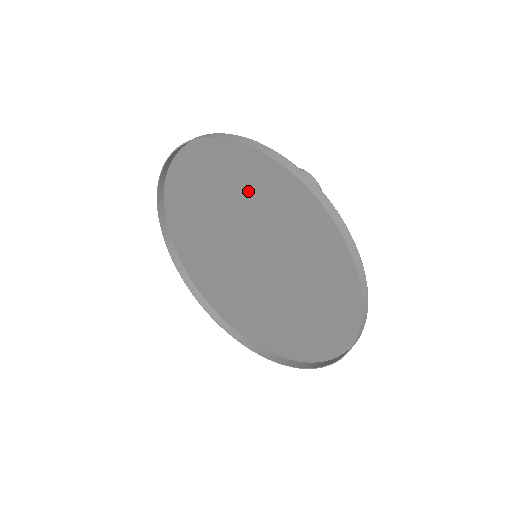
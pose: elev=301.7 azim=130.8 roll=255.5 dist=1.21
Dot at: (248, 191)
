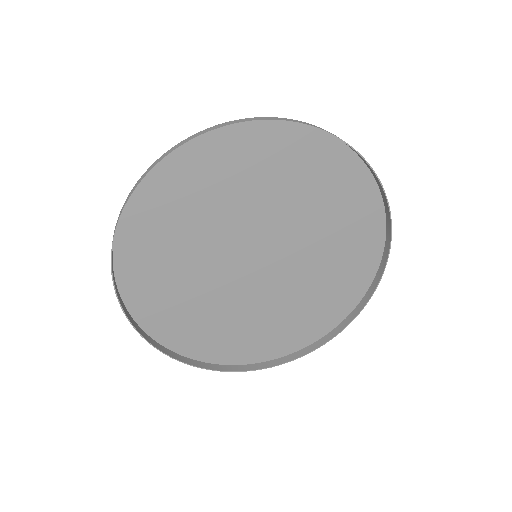
Dot at: (233, 184)
